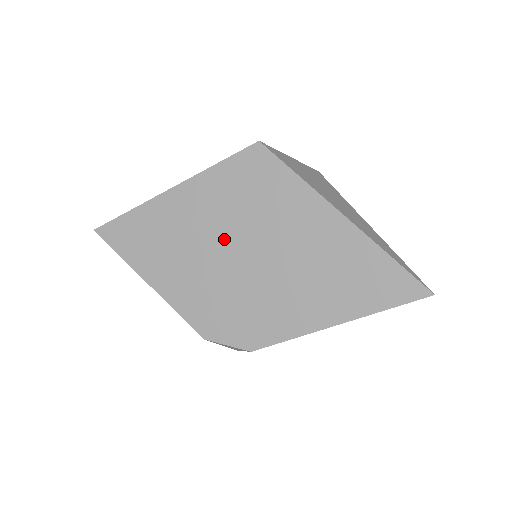
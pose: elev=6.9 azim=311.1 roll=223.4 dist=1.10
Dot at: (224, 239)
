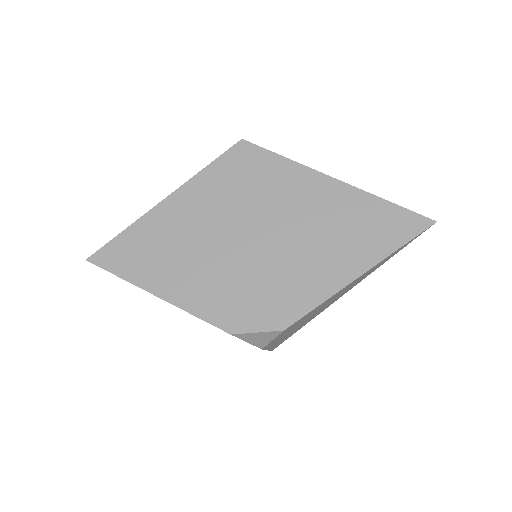
Dot at: (229, 229)
